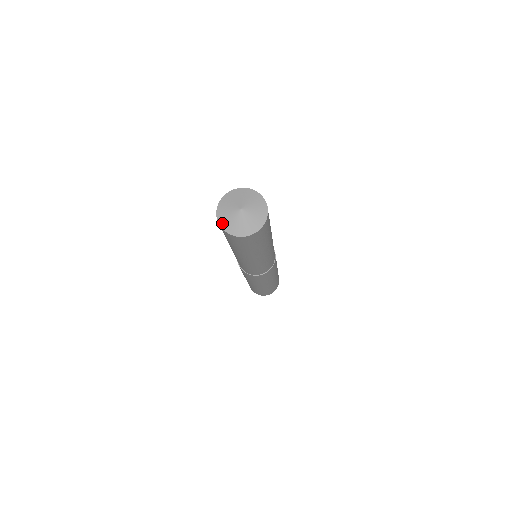
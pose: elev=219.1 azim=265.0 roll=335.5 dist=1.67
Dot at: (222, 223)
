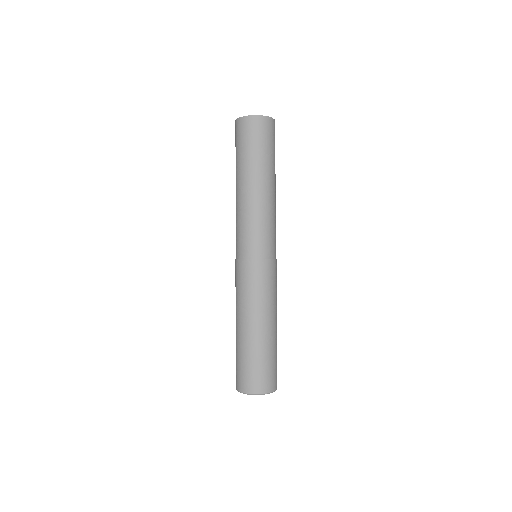
Dot at: (240, 118)
